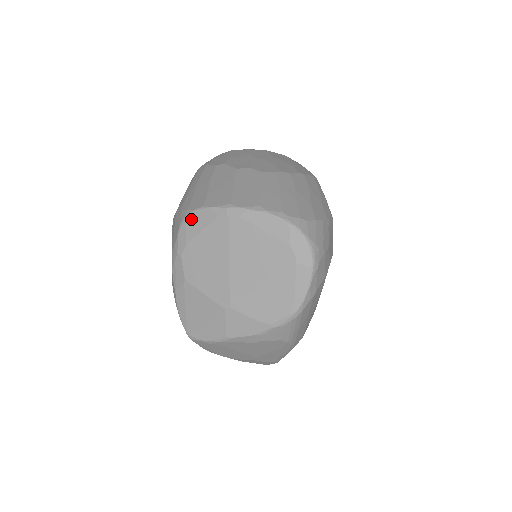
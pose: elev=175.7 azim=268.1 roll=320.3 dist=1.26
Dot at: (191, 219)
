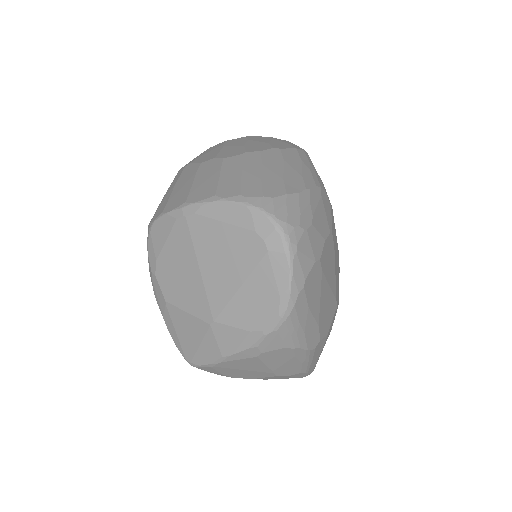
Dot at: (154, 231)
